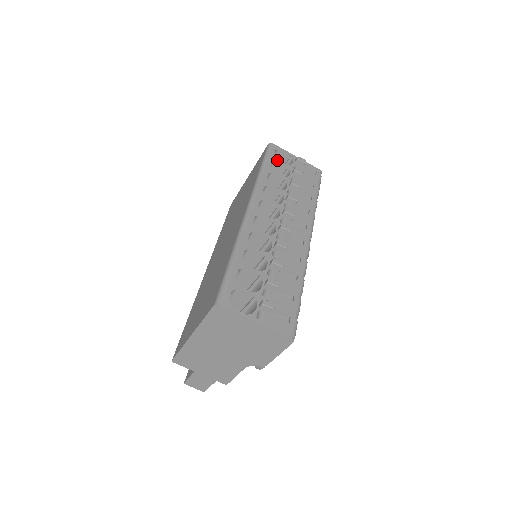
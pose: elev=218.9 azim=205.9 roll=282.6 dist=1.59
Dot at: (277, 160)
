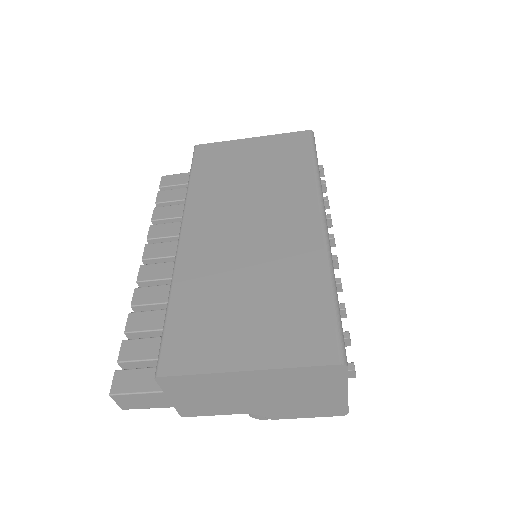
Dot at: occluded
